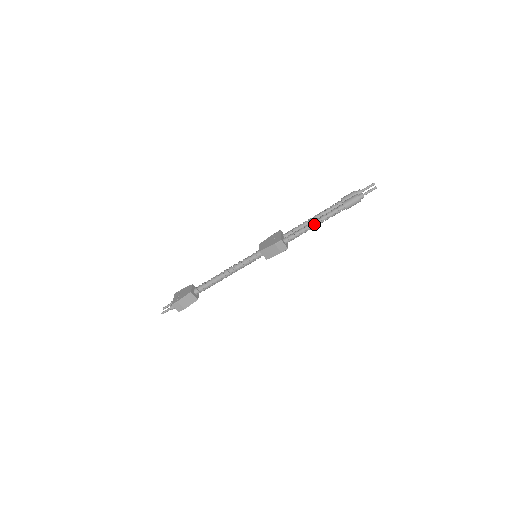
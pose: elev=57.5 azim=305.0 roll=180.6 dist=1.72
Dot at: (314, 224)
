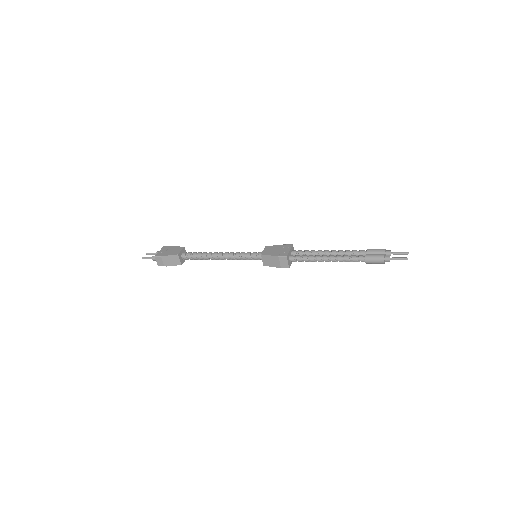
Dot at: (327, 259)
